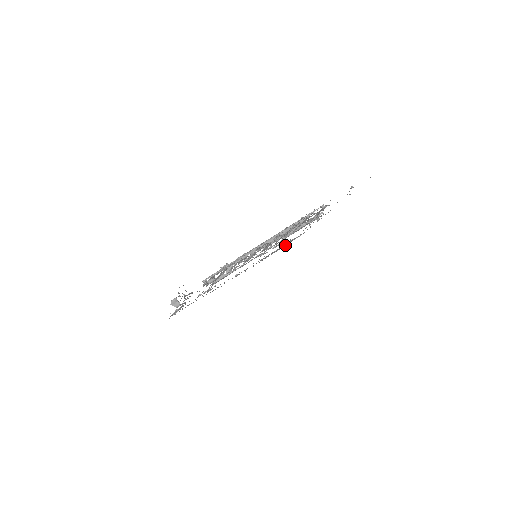
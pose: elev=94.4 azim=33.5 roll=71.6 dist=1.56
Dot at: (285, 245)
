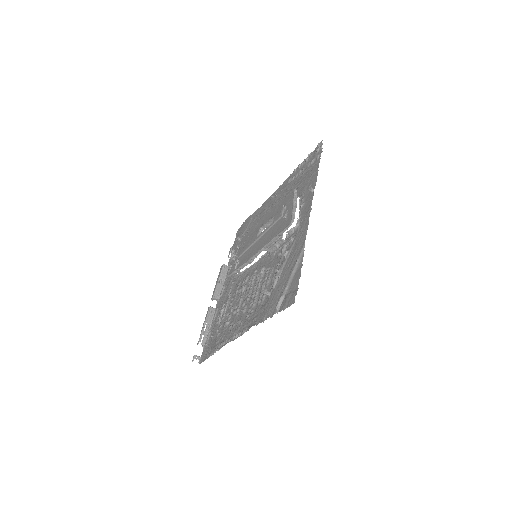
Dot at: (309, 156)
